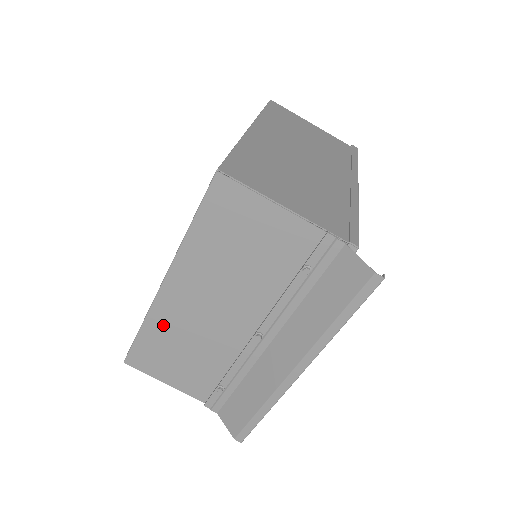
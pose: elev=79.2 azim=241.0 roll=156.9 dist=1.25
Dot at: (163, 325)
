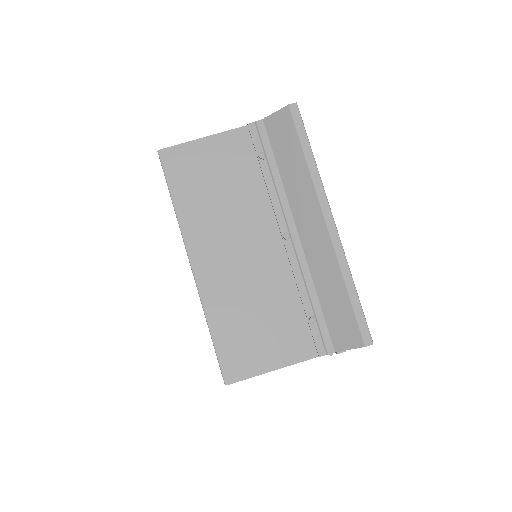
Dot at: (221, 305)
